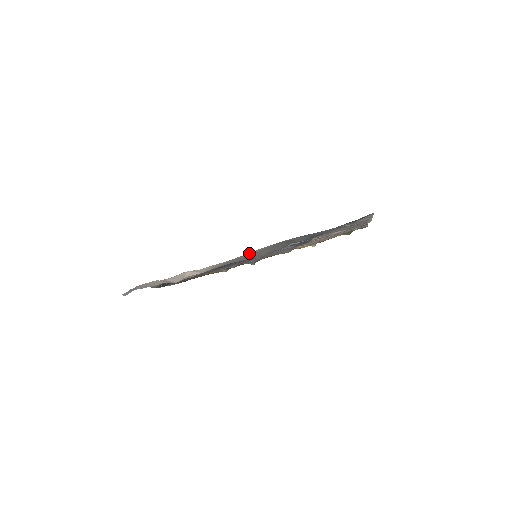
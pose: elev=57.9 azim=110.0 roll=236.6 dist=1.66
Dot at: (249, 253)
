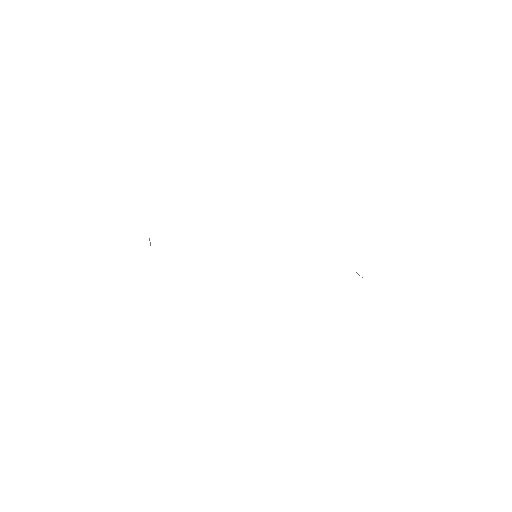
Dot at: occluded
